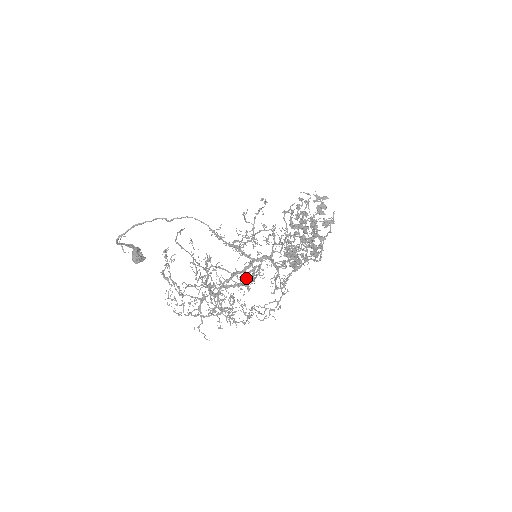
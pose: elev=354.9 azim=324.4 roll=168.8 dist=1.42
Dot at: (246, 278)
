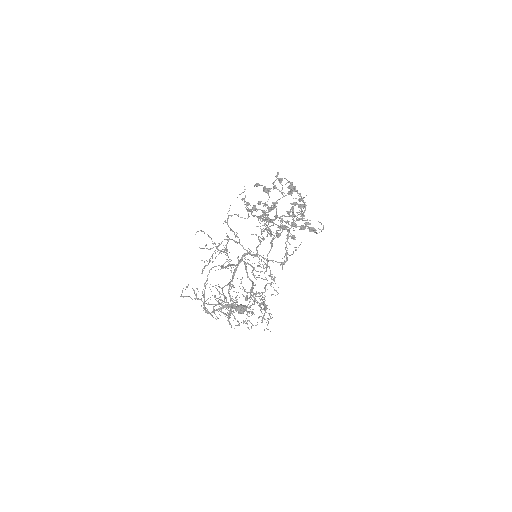
Dot at: occluded
